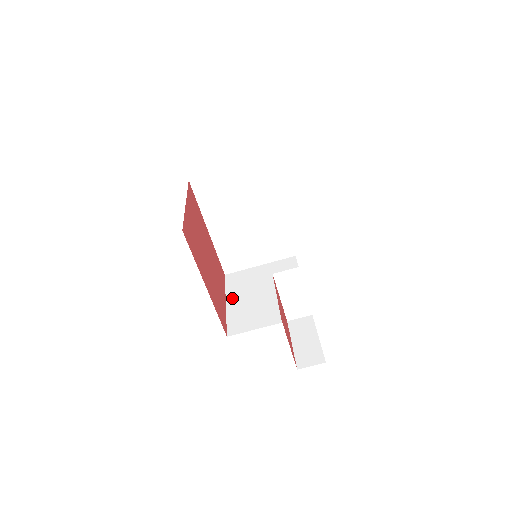
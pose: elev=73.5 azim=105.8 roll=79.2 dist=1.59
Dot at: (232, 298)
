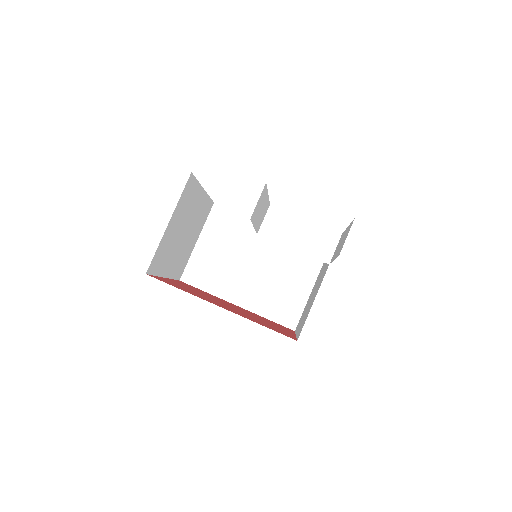
Dot at: occluded
